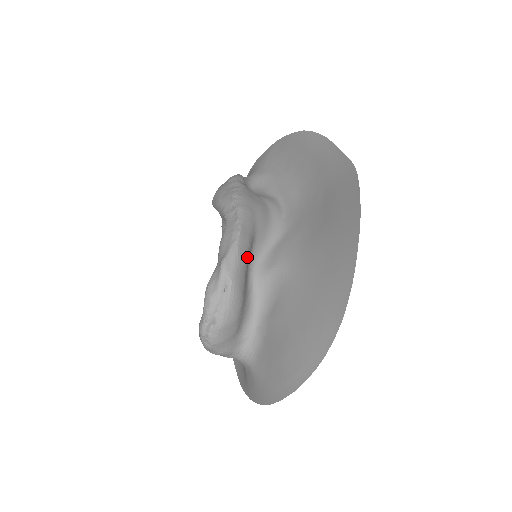
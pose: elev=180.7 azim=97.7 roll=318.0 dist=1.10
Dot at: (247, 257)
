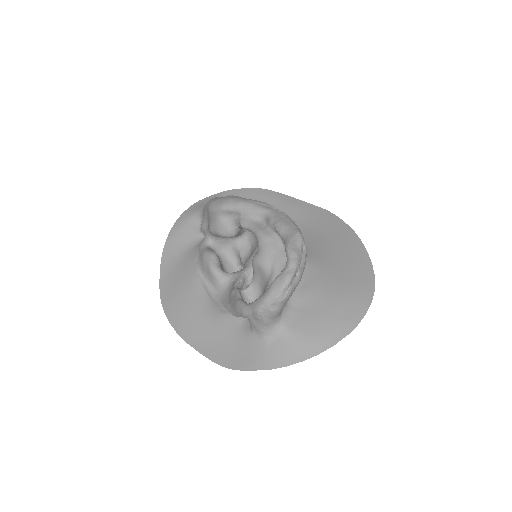
Dot at: occluded
